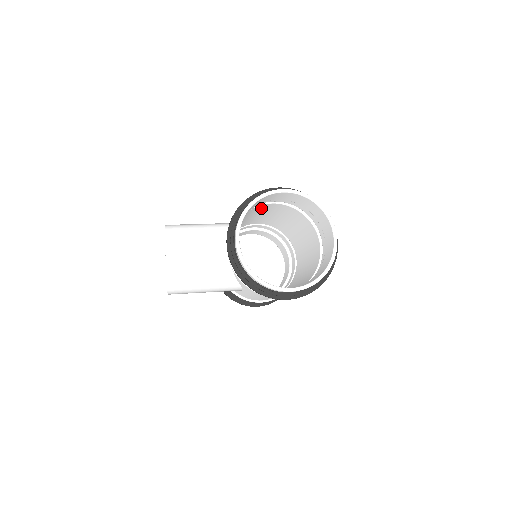
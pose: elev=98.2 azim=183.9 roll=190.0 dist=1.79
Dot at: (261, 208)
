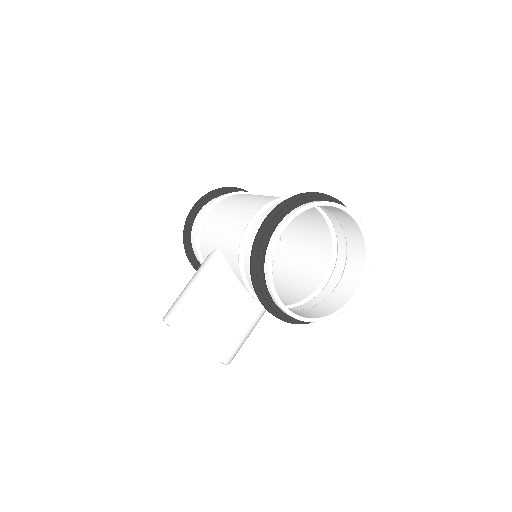
Dot at: (237, 228)
